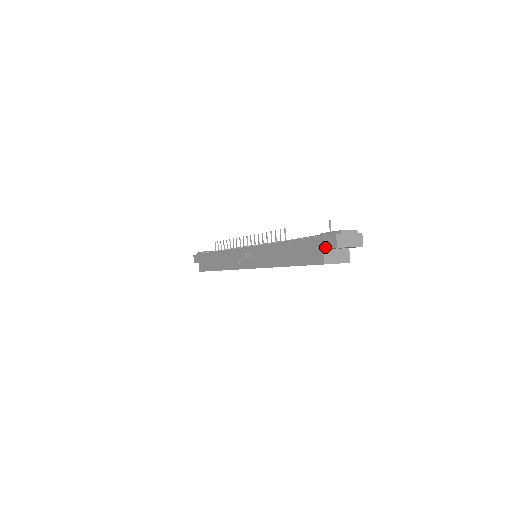
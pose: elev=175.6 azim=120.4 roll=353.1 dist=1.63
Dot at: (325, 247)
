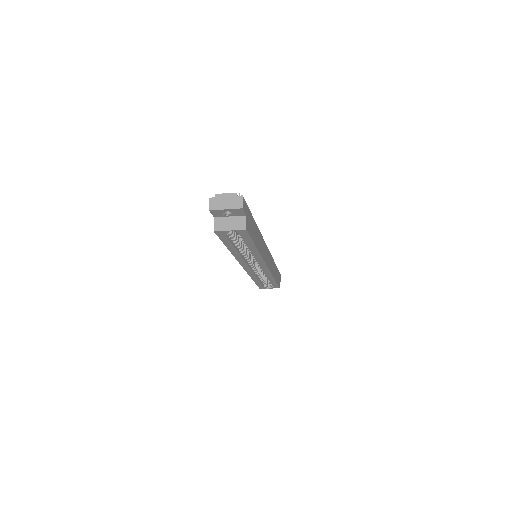
Dot at: (213, 215)
